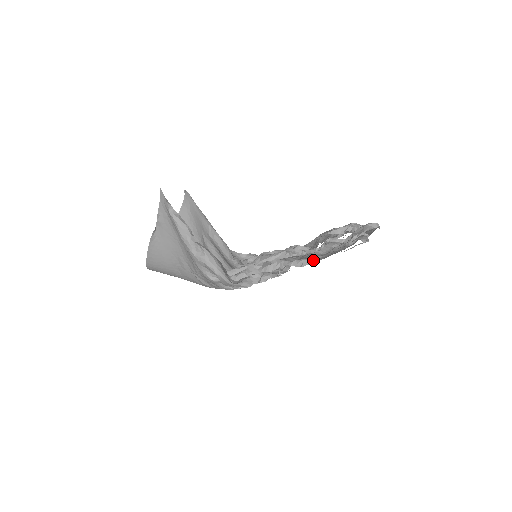
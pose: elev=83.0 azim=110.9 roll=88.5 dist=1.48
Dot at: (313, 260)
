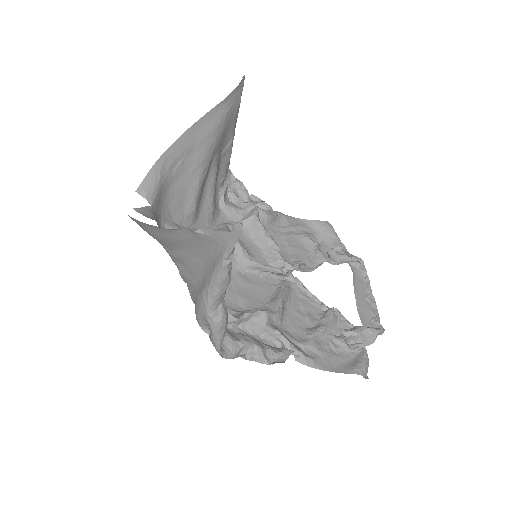
Dot at: (311, 362)
